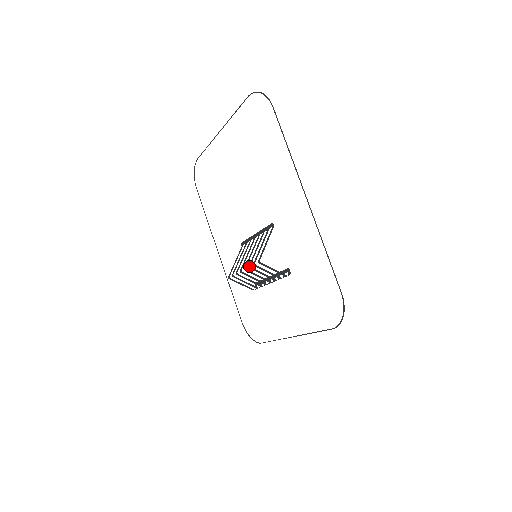
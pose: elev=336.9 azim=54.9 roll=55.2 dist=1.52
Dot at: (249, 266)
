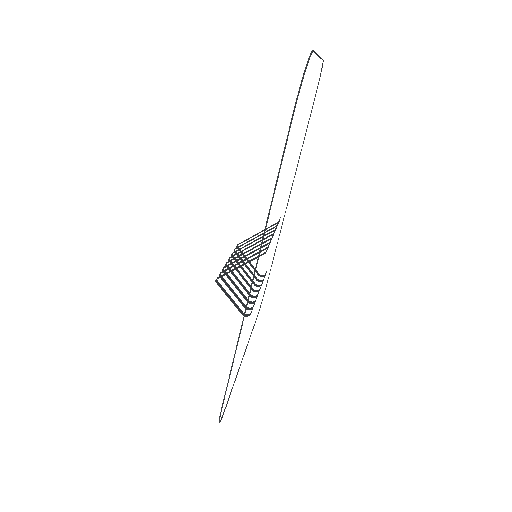
Dot at: (223, 268)
